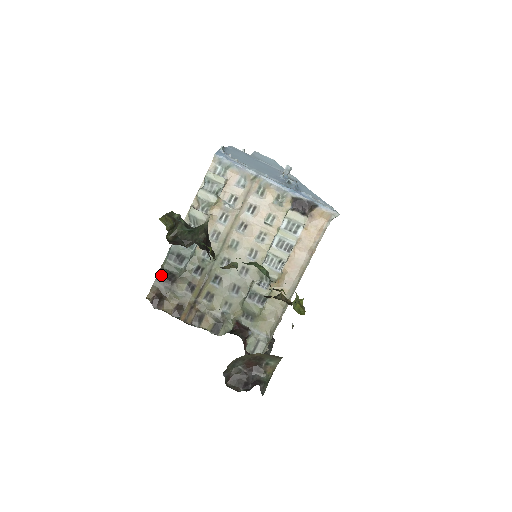
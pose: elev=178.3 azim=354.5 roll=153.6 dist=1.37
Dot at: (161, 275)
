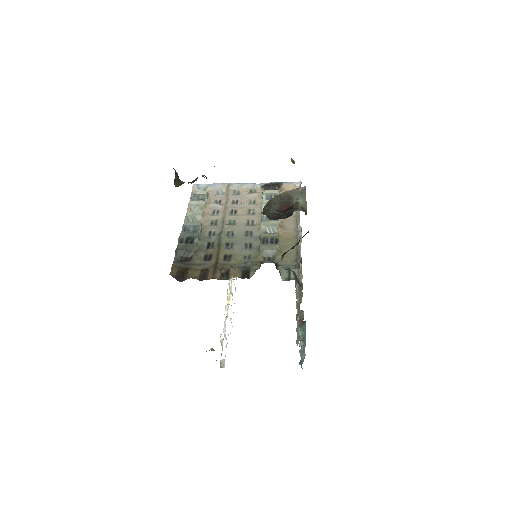
Dot at: (177, 258)
